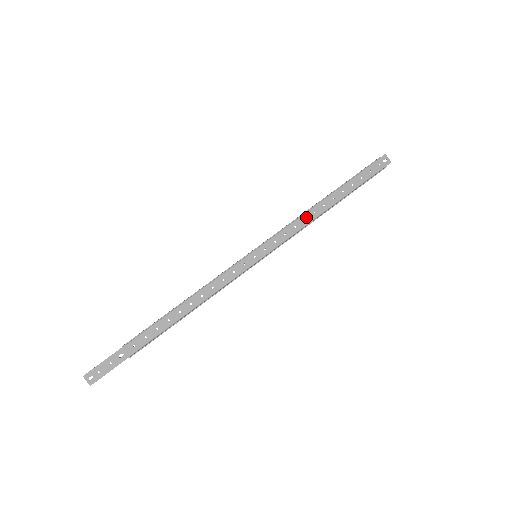
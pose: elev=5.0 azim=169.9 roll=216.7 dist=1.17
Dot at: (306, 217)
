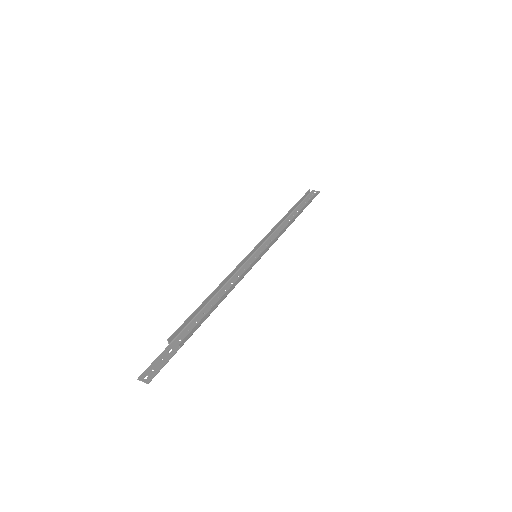
Dot at: (280, 229)
